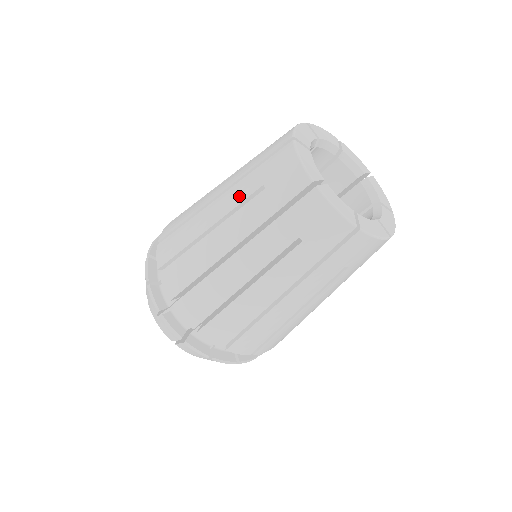
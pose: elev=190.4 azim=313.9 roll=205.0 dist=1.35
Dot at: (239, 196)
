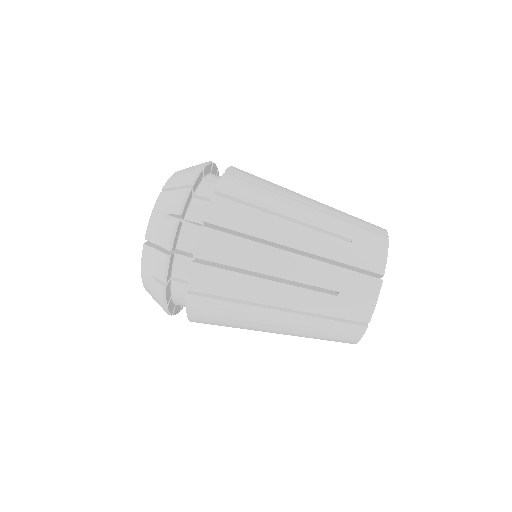
Dot at: (314, 278)
